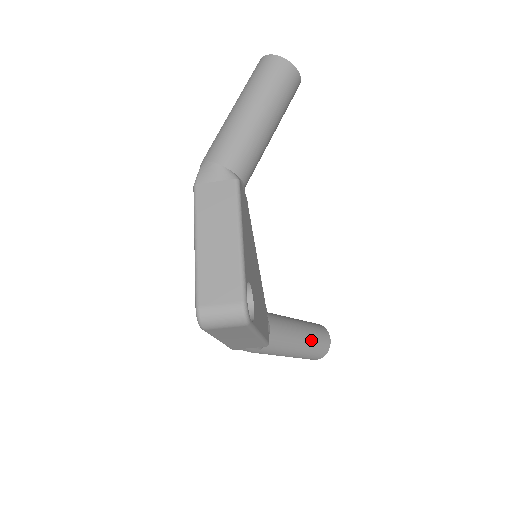
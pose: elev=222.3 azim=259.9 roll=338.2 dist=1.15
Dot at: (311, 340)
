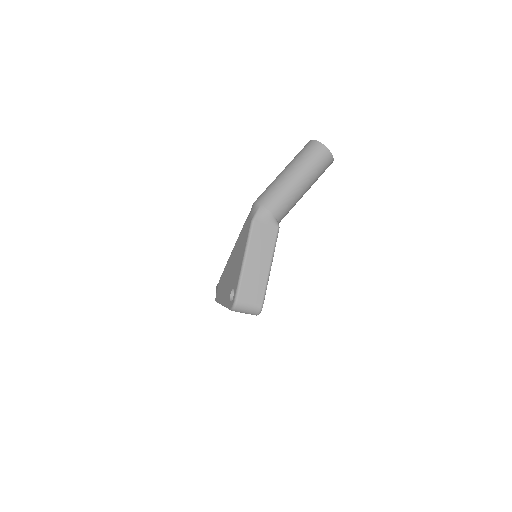
Dot at: occluded
